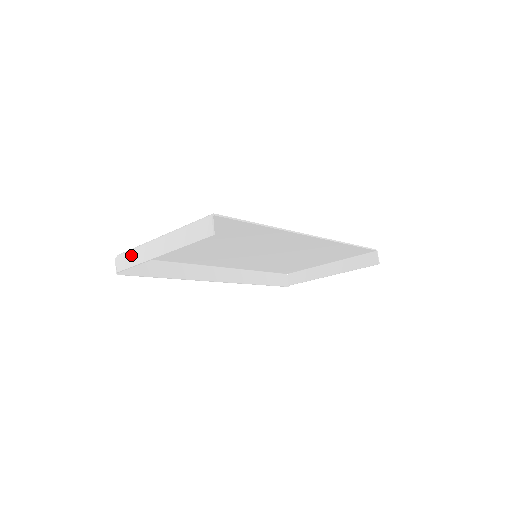
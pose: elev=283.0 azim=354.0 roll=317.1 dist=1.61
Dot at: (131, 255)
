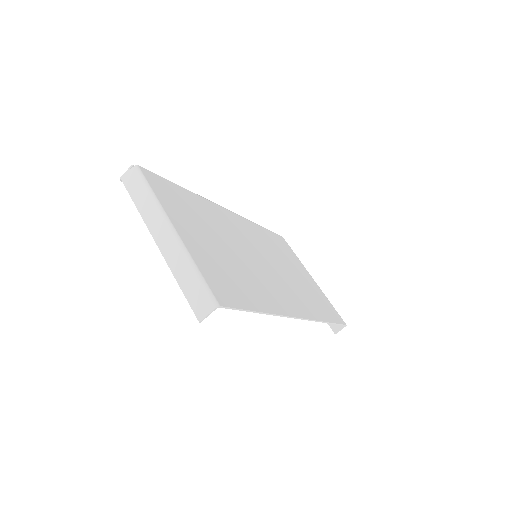
Dot at: (143, 192)
